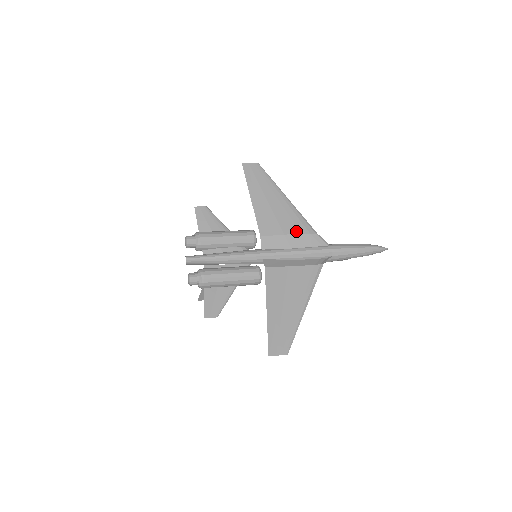
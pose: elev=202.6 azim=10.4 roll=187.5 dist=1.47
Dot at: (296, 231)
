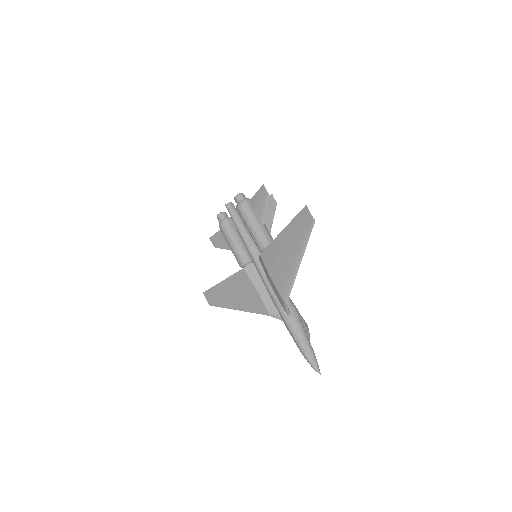
Dot at: (276, 284)
